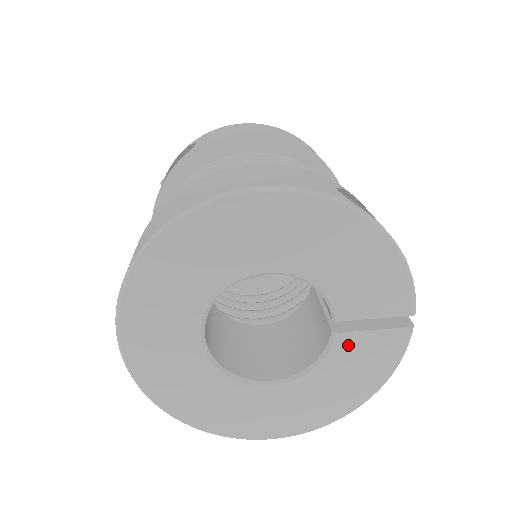
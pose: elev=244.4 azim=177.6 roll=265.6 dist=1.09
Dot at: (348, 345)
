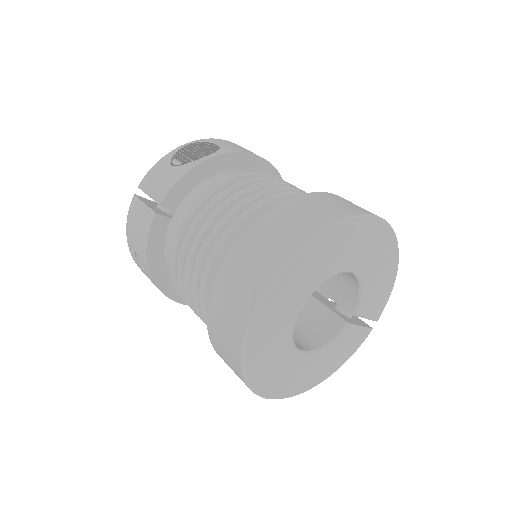
Dot at: (348, 333)
